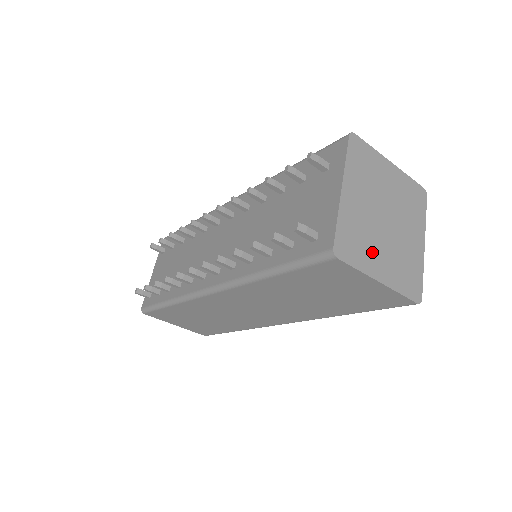
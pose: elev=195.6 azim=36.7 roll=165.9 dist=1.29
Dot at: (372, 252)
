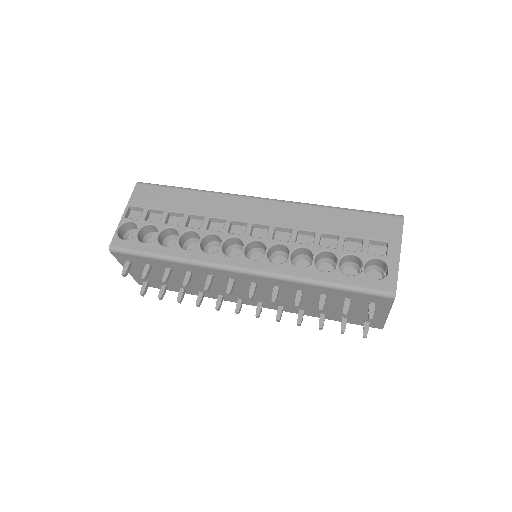
Dot at: occluded
